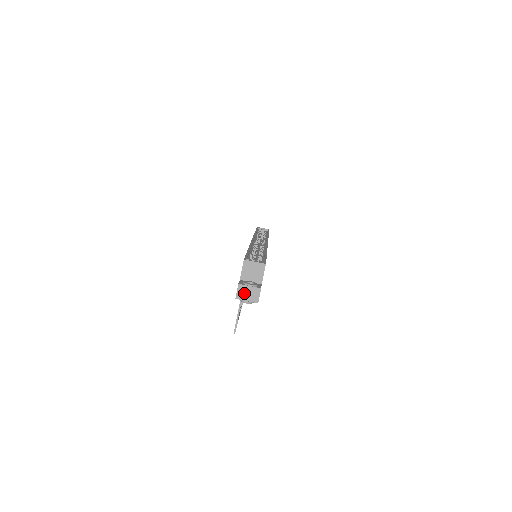
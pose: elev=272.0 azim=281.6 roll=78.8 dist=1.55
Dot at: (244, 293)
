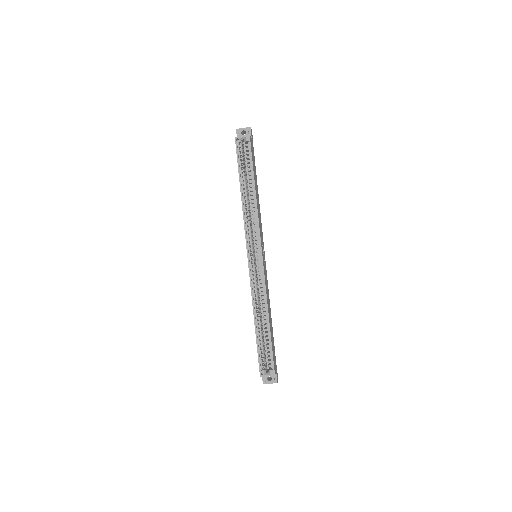
Dot at: occluded
